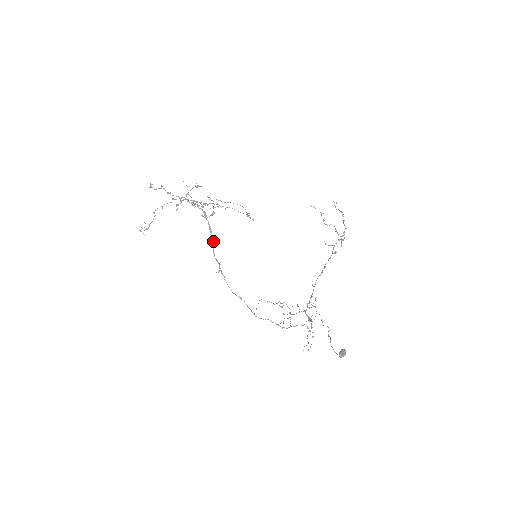
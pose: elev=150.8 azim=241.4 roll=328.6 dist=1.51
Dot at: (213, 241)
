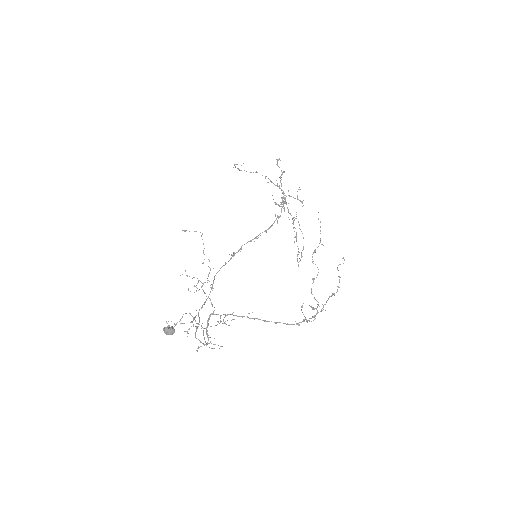
Dot at: occluded
